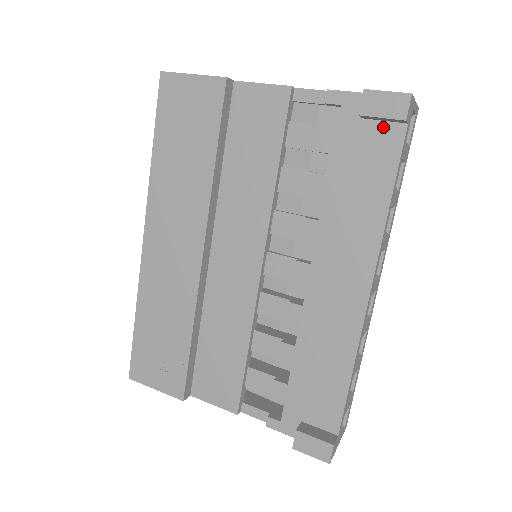
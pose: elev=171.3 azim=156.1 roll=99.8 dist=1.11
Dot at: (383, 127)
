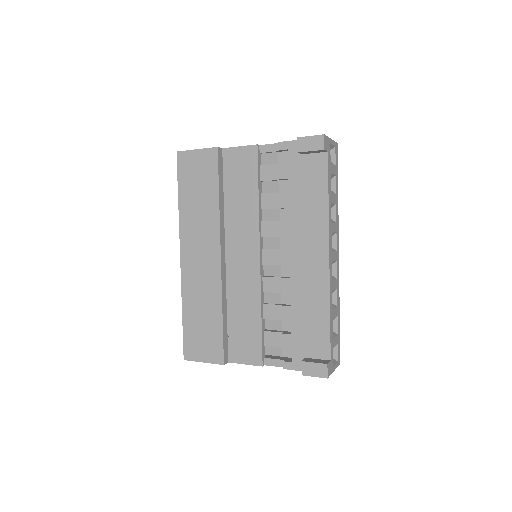
Dot at: (314, 157)
